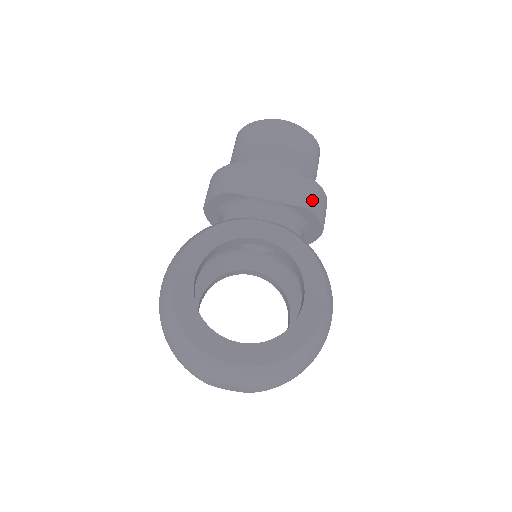
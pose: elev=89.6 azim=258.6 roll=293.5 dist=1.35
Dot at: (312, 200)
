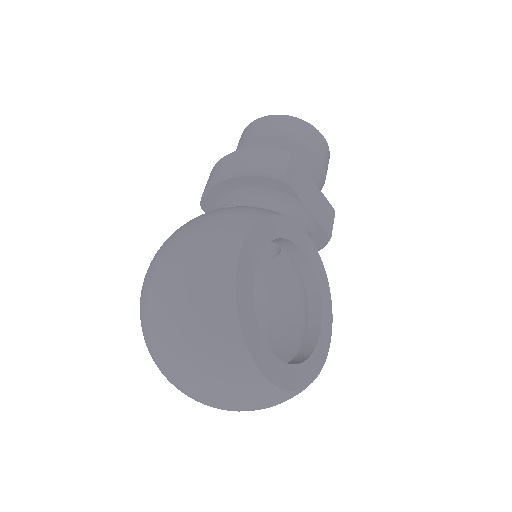
Dot at: occluded
